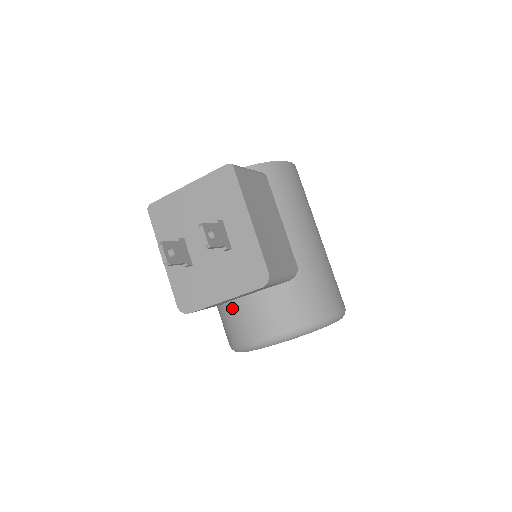
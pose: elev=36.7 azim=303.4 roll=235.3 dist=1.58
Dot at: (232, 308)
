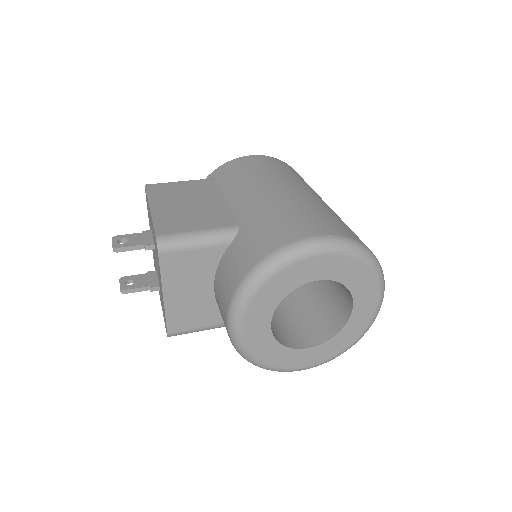
Dot at: occluded
